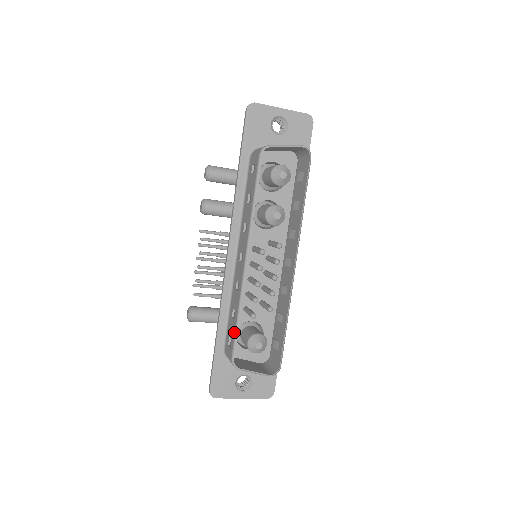
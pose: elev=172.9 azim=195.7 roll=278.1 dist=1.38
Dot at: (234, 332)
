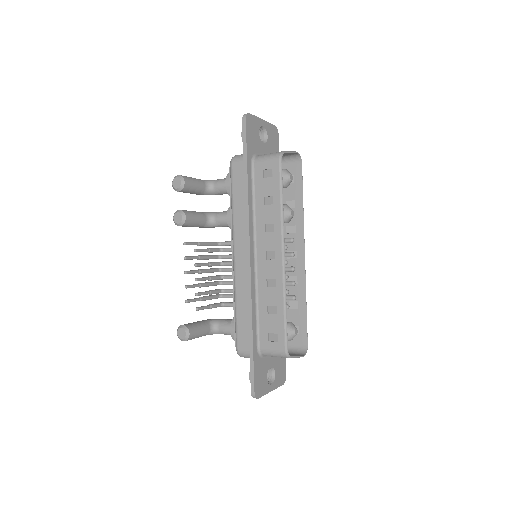
Dot at: (283, 325)
